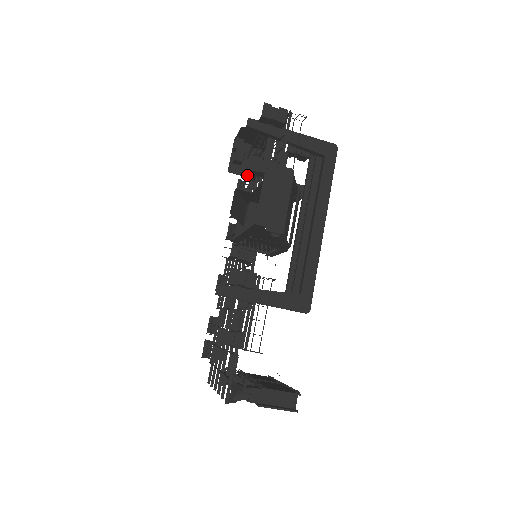
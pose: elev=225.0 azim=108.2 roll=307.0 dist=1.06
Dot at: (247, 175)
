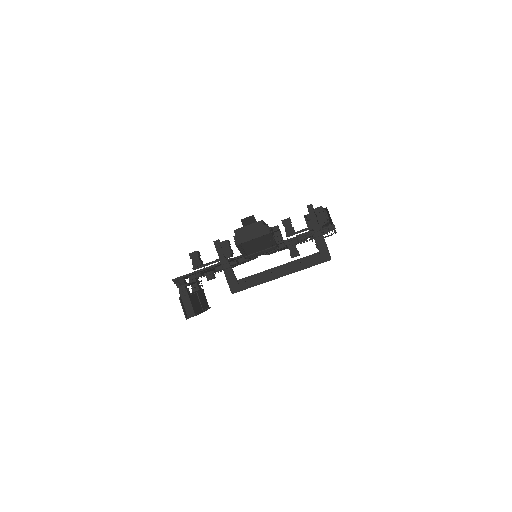
Dot at: occluded
